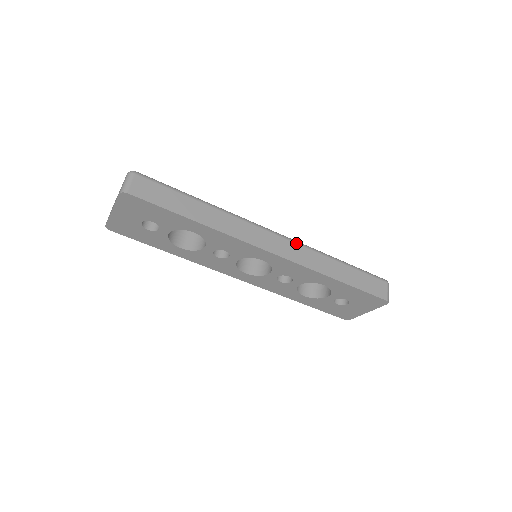
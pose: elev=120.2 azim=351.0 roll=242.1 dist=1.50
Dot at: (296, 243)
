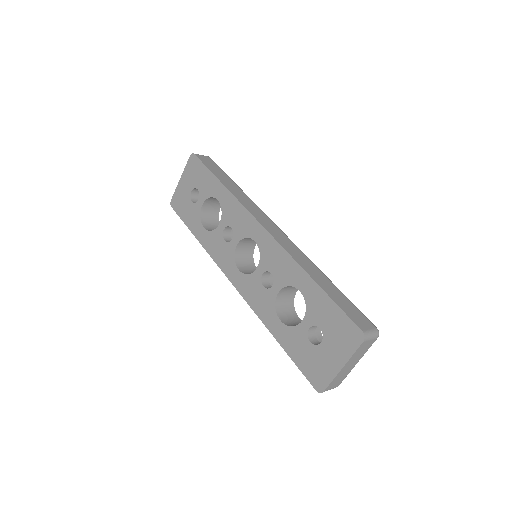
Dot at: occluded
